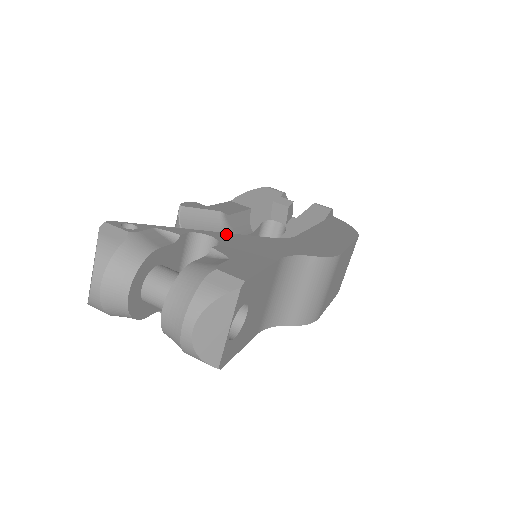
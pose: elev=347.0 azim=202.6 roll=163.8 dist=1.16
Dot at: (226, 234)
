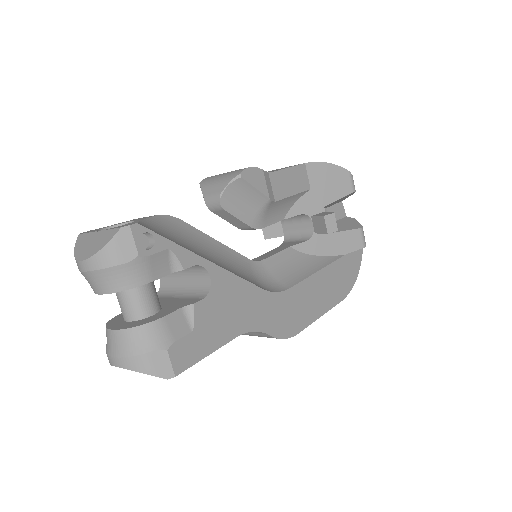
Dot at: (228, 275)
